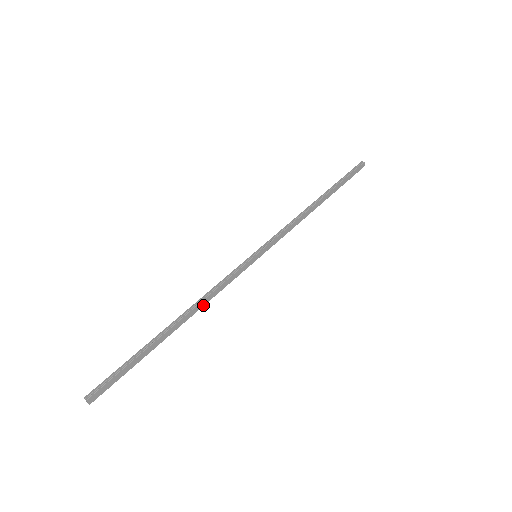
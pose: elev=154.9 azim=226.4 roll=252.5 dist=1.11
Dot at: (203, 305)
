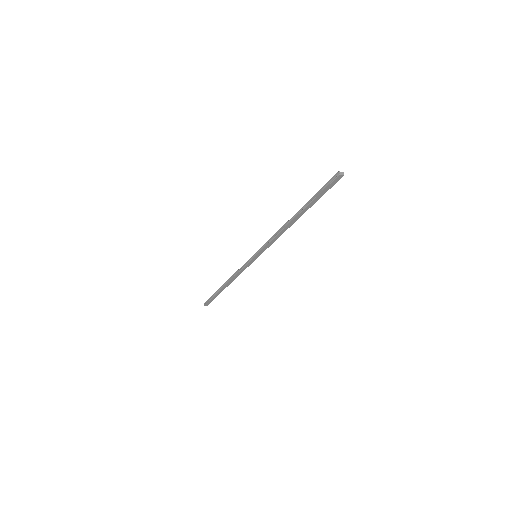
Dot at: (235, 278)
